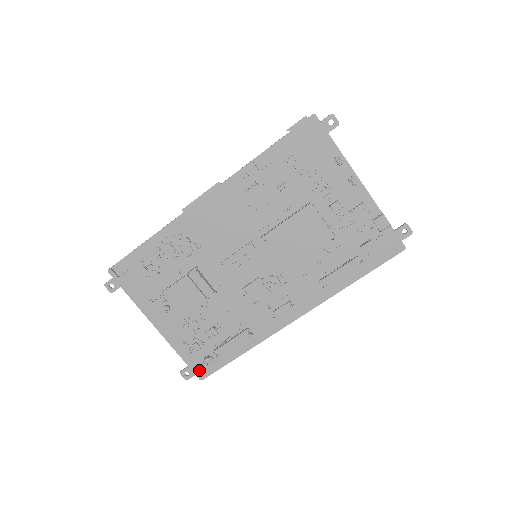
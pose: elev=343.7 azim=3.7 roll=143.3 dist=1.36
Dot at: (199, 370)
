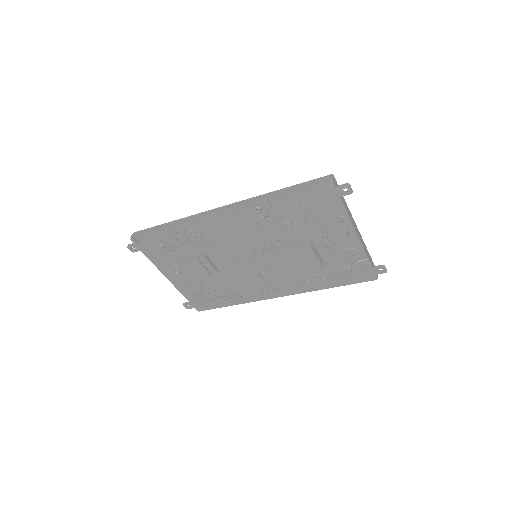
Dot at: (198, 306)
